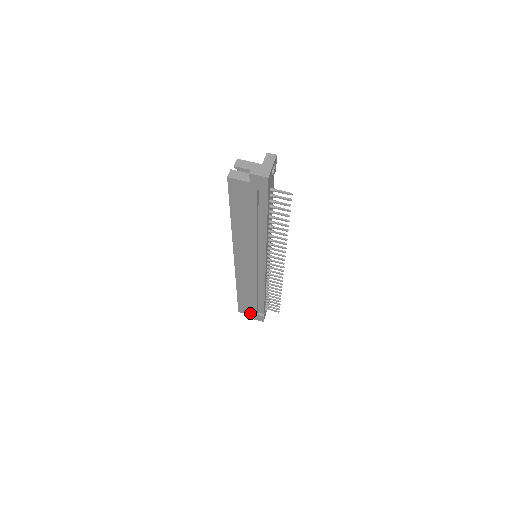
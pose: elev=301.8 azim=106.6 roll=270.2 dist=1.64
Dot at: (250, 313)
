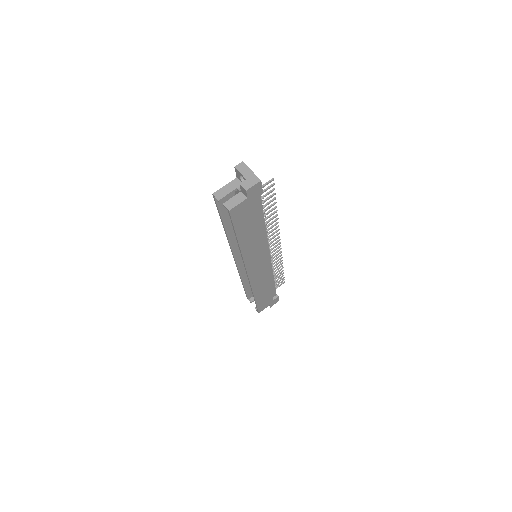
Dot at: (268, 305)
